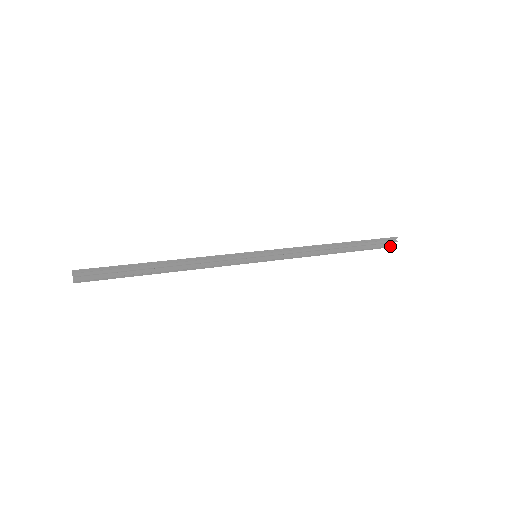
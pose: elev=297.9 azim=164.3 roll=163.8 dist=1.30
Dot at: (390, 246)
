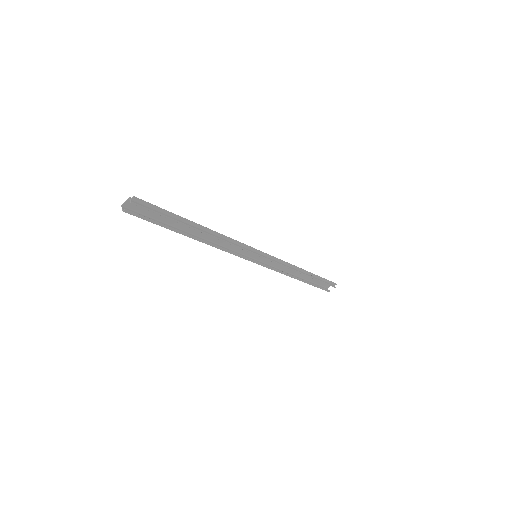
Dot at: (329, 290)
